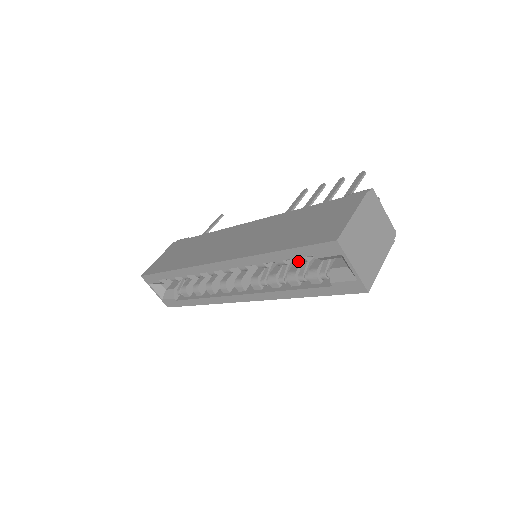
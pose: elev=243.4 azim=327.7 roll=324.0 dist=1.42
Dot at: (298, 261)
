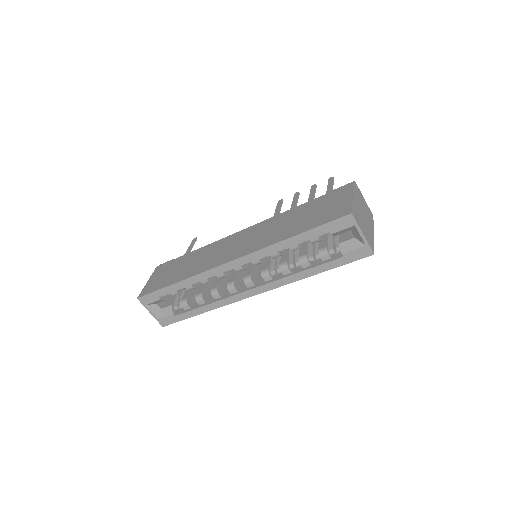
Dot at: (312, 242)
